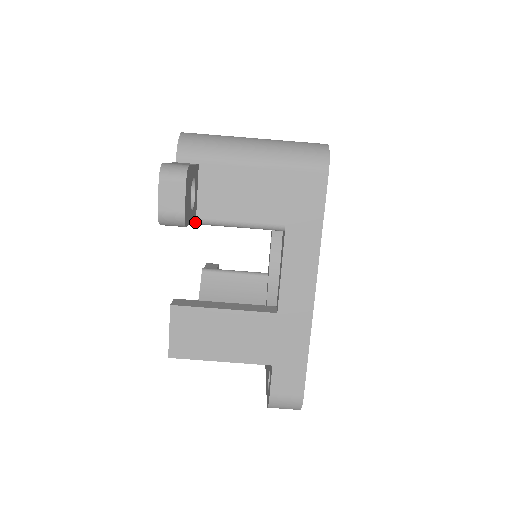
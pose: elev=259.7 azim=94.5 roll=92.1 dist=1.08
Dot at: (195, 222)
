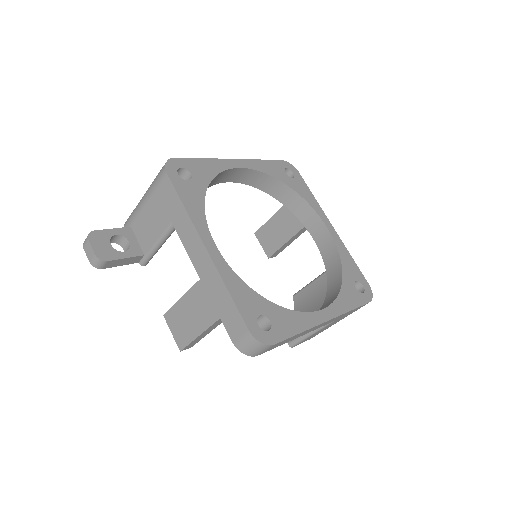
Dot at: (146, 258)
